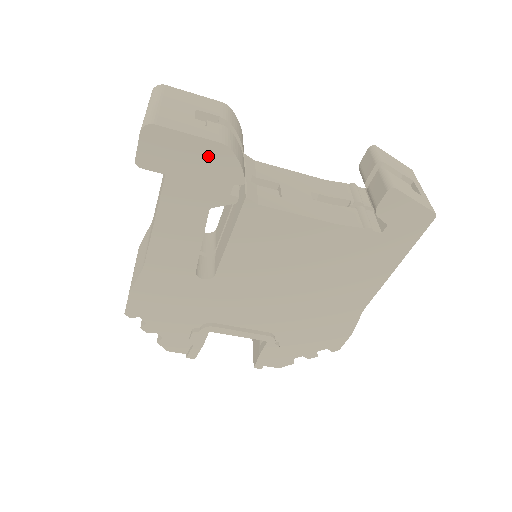
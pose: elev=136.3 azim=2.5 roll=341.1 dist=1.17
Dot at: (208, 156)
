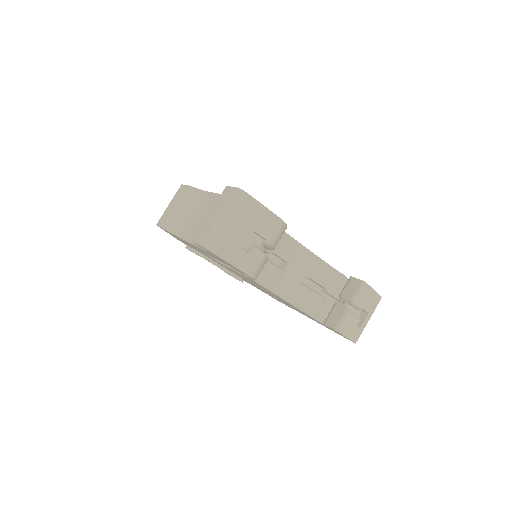
Dot at: (237, 269)
